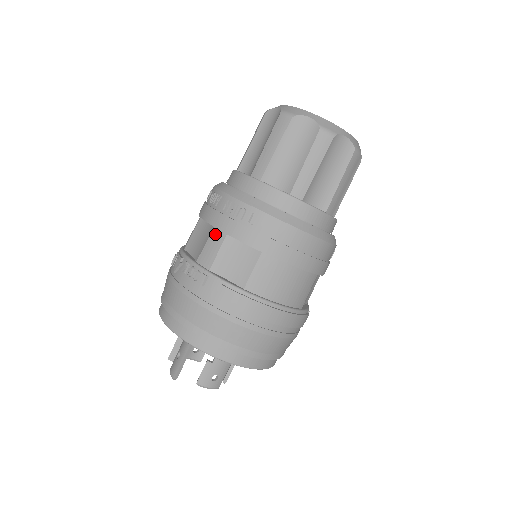
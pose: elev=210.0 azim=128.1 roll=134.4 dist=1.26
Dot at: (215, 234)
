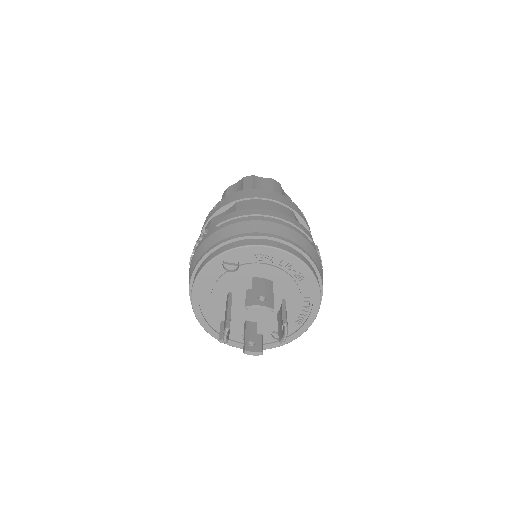
Dot at: (206, 227)
